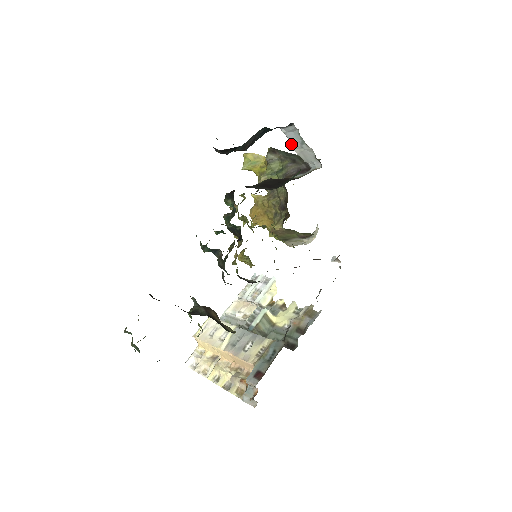
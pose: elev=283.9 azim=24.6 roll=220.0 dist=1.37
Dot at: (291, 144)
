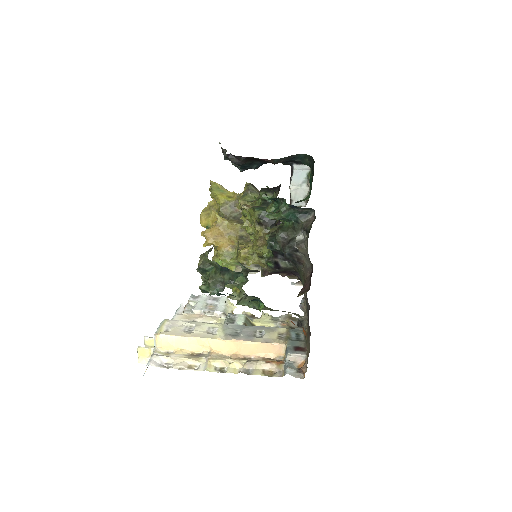
Dot at: (292, 180)
